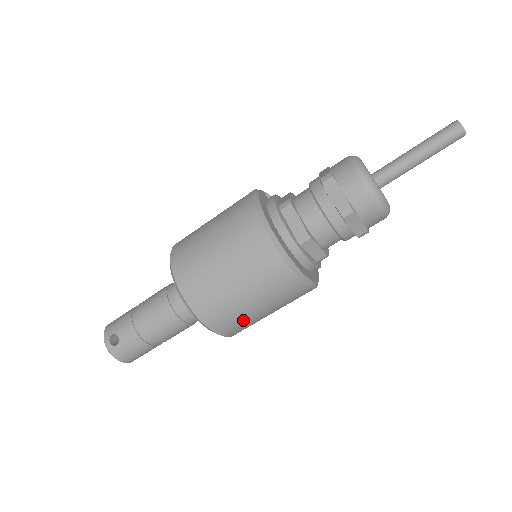
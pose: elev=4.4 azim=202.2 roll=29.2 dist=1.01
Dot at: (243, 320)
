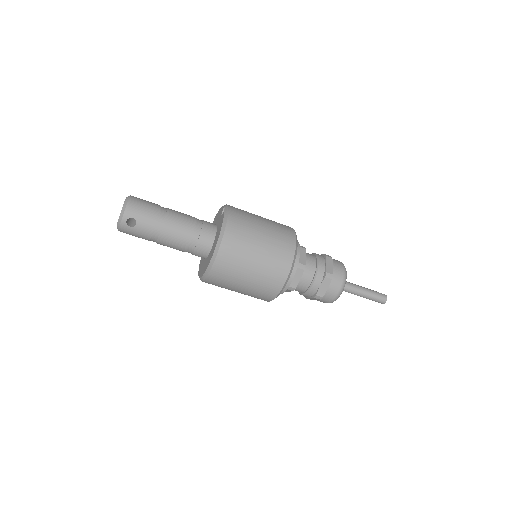
Dot at: (221, 287)
